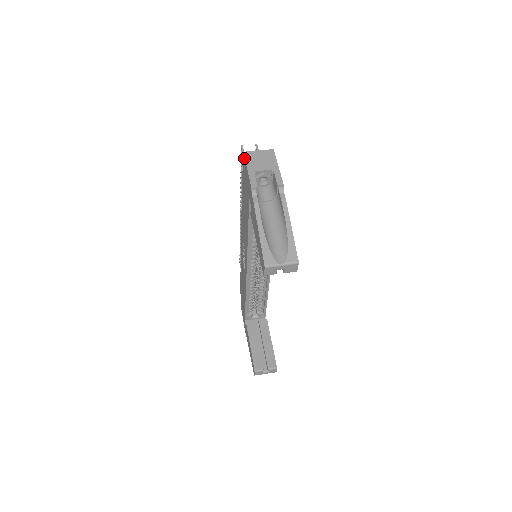
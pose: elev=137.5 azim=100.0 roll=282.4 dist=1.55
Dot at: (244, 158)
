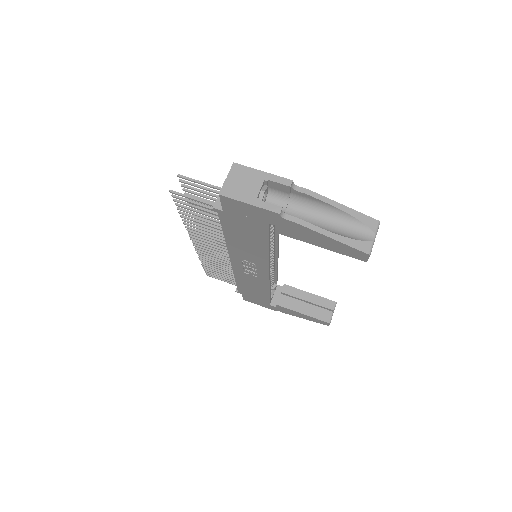
Dot at: (228, 199)
